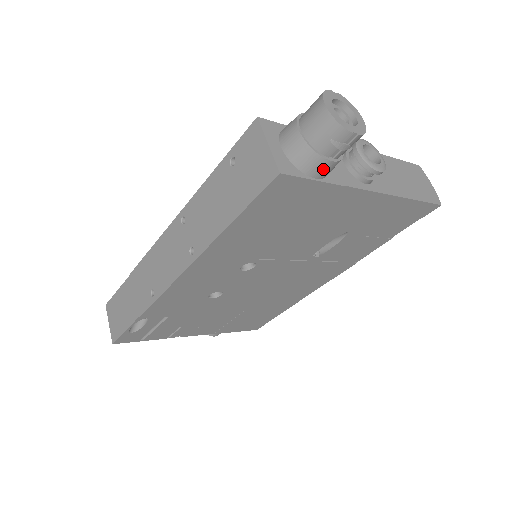
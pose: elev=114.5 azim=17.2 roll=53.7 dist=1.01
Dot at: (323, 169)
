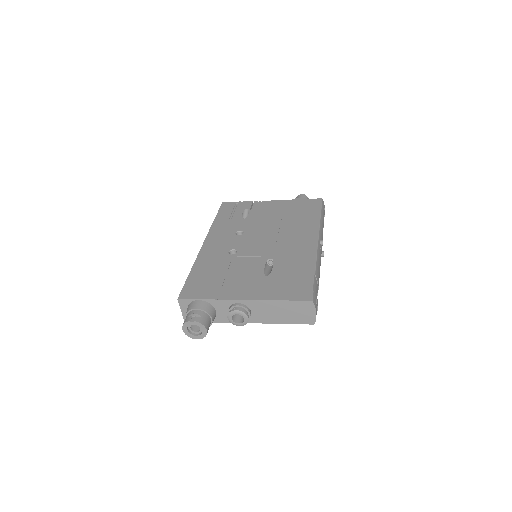
Dot at: occluded
